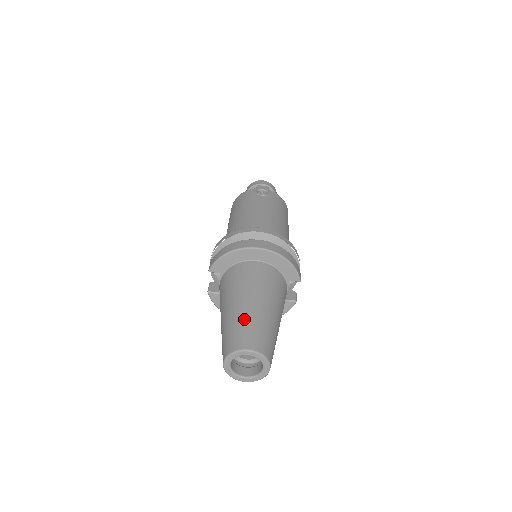
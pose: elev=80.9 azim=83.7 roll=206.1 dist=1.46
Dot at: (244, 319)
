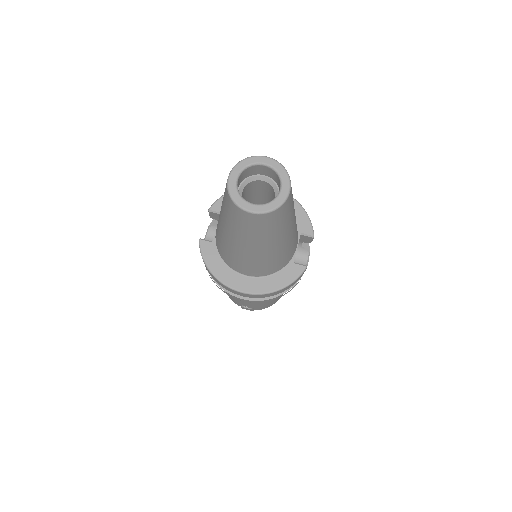
Dot at: occluded
